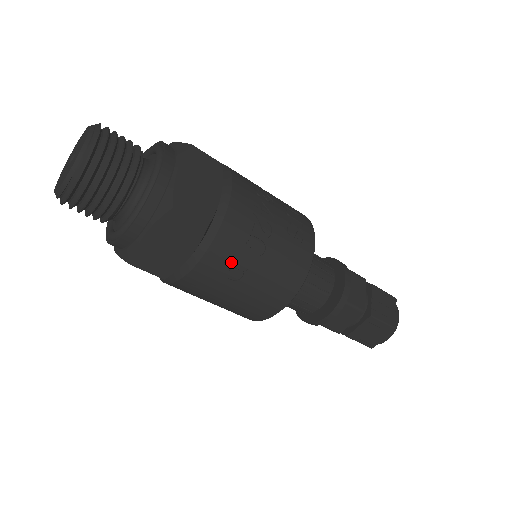
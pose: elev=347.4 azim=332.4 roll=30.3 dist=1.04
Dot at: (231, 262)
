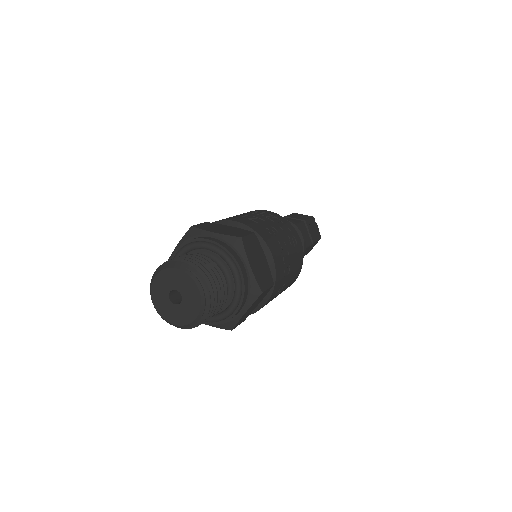
Dot at: (279, 288)
